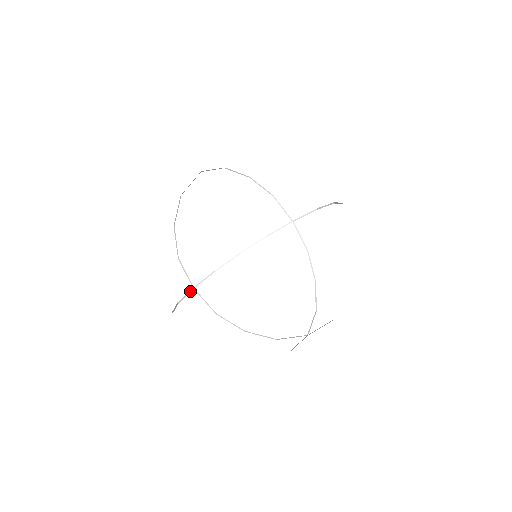
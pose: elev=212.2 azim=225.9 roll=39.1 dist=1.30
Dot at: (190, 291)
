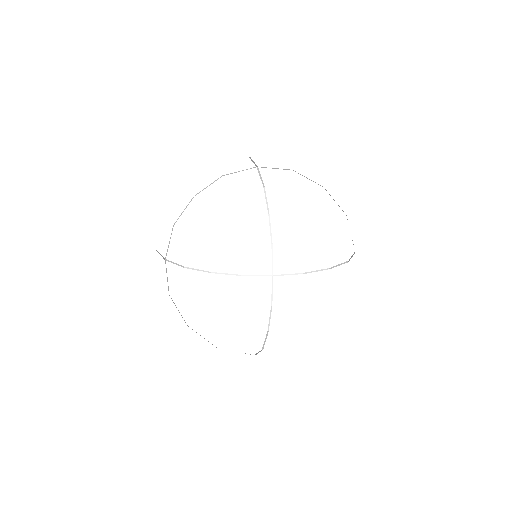
Dot at: (266, 275)
